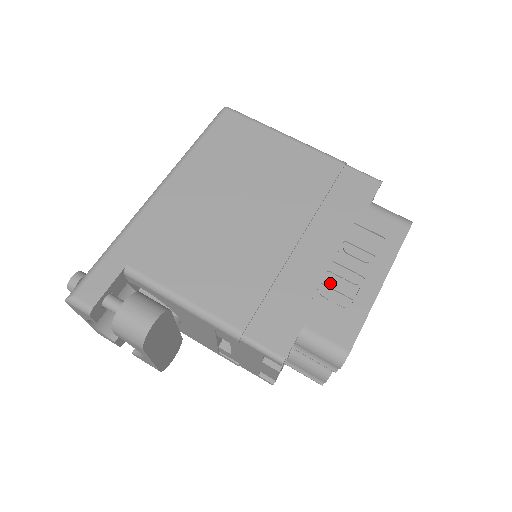
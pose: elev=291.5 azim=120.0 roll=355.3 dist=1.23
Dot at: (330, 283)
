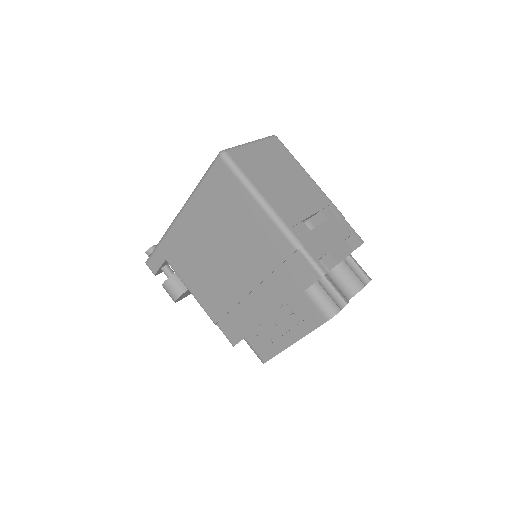
Dot at: (265, 324)
